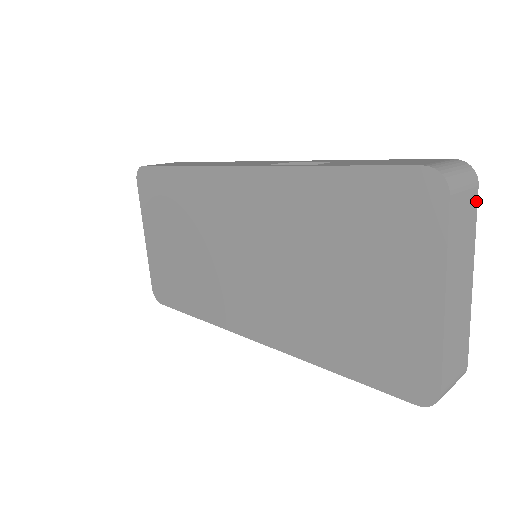
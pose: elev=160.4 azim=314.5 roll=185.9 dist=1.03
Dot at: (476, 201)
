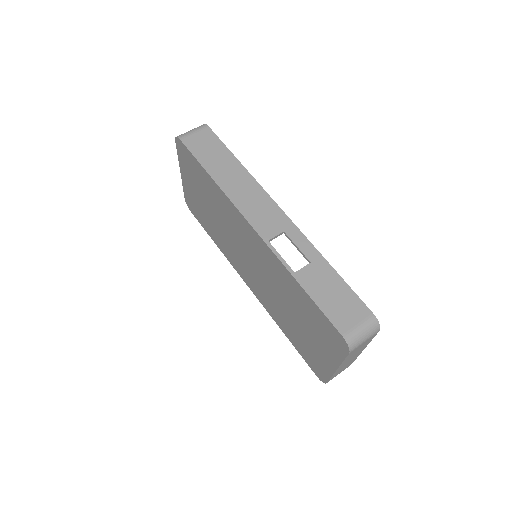
Dot at: (375, 335)
